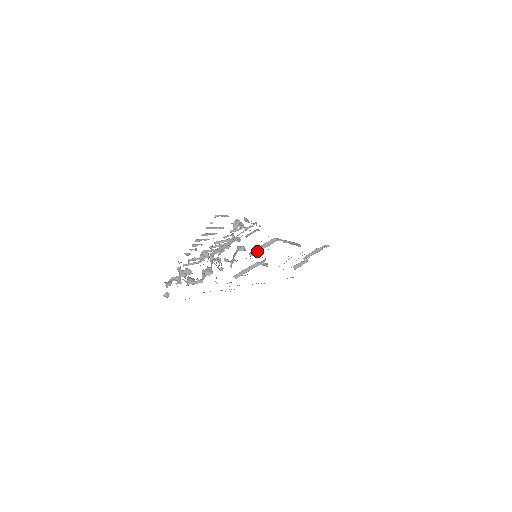
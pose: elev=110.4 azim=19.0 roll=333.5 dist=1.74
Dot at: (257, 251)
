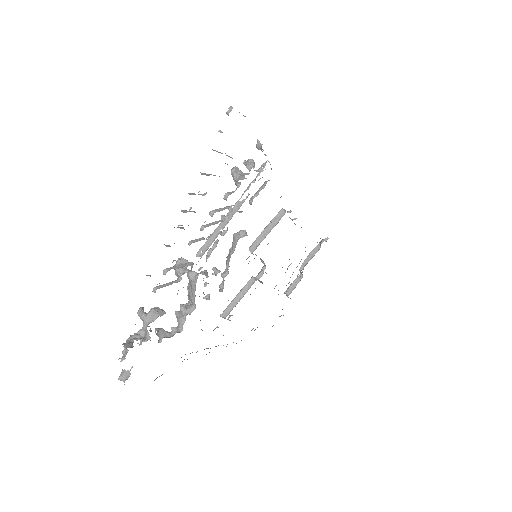
Dot at: (261, 240)
